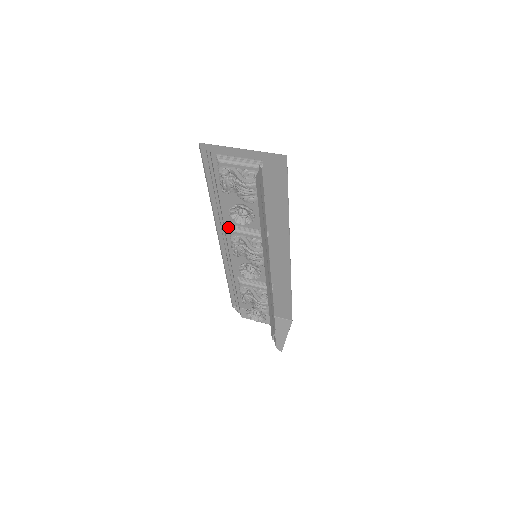
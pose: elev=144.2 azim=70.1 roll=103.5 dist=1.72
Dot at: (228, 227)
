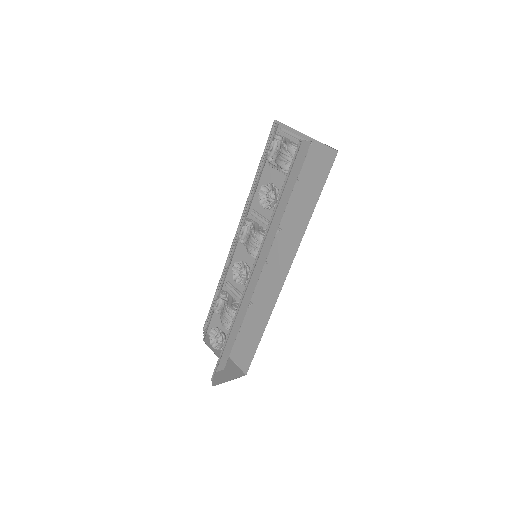
Dot at: (251, 212)
